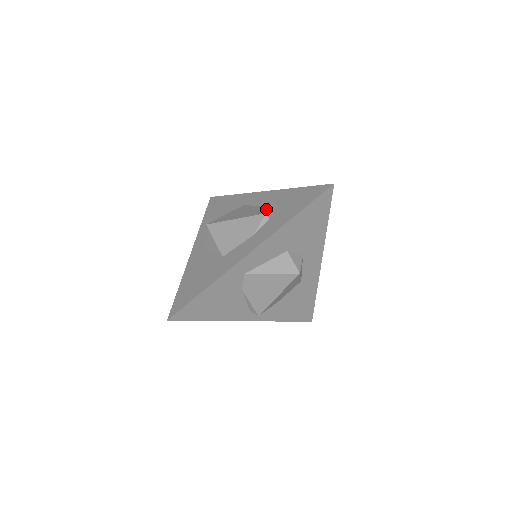
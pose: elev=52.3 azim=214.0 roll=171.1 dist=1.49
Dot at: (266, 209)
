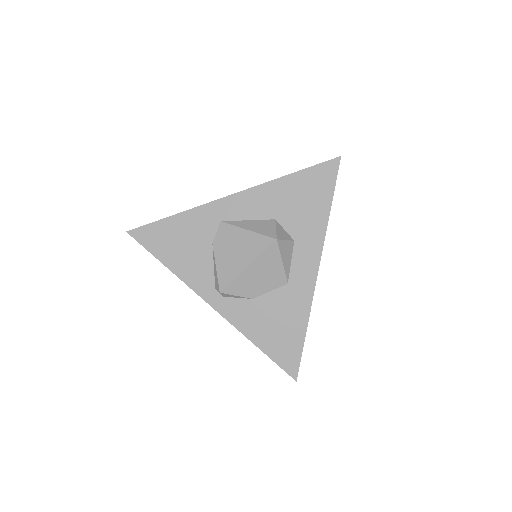
Dot at: occluded
